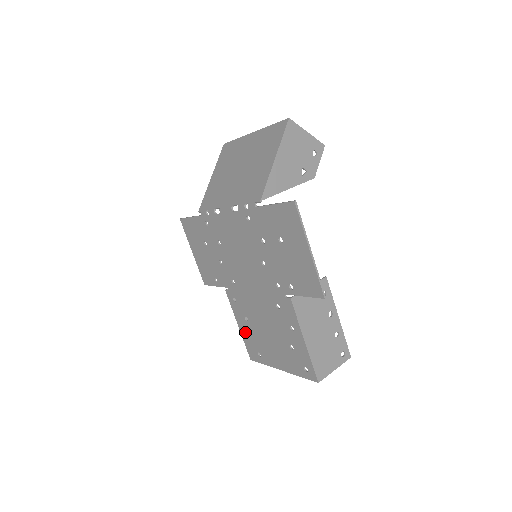
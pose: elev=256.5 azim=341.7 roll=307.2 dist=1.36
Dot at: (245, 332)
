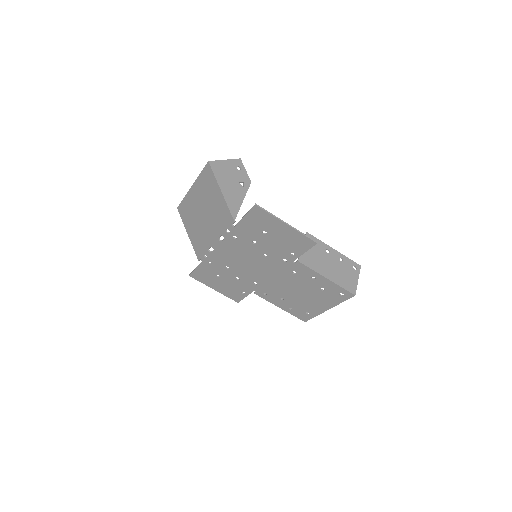
Dot at: (288, 308)
